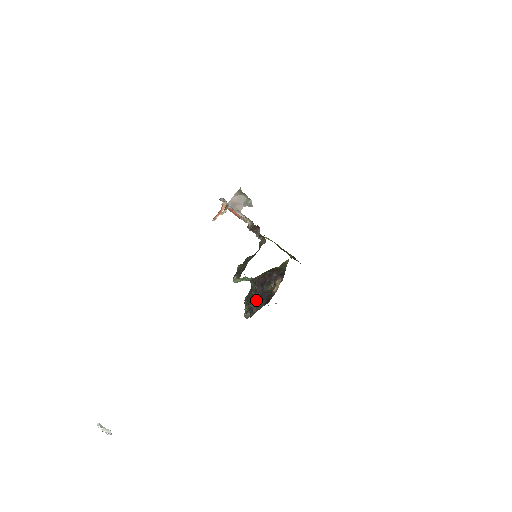
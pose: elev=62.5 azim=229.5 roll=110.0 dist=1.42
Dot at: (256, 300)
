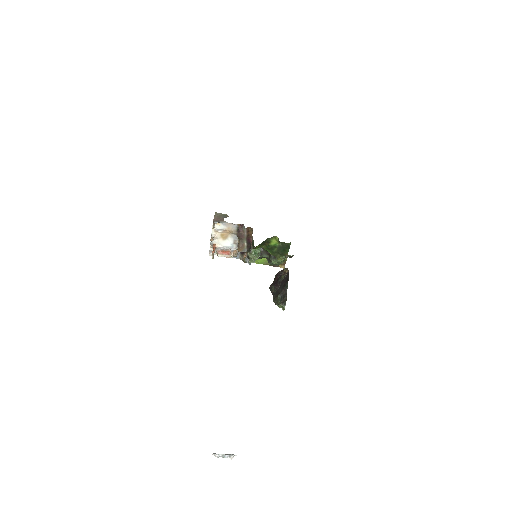
Dot at: (274, 259)
